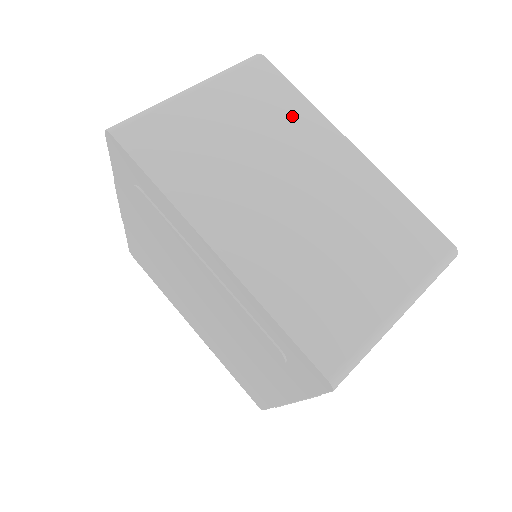
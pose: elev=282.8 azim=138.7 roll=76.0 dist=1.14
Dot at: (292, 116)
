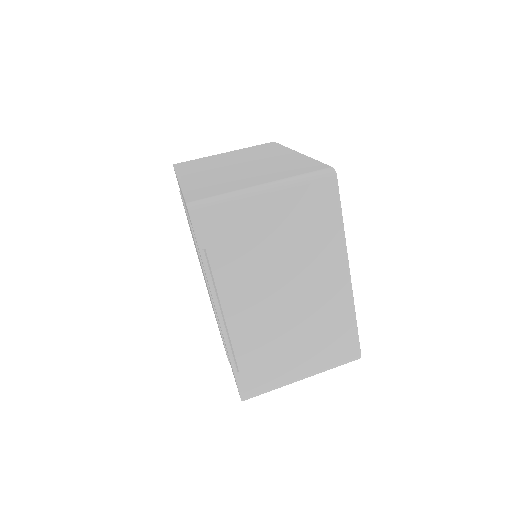
Dot at: (269, 151)
